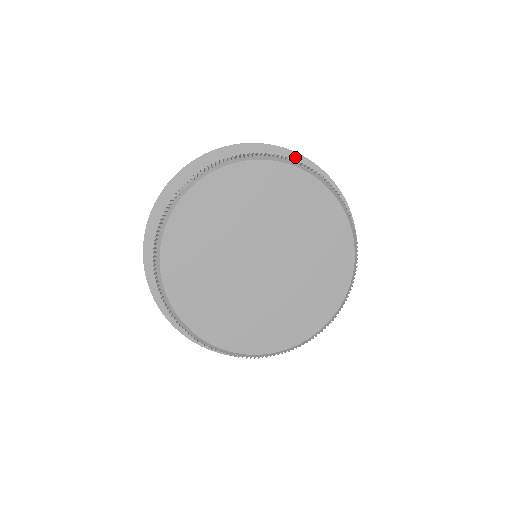
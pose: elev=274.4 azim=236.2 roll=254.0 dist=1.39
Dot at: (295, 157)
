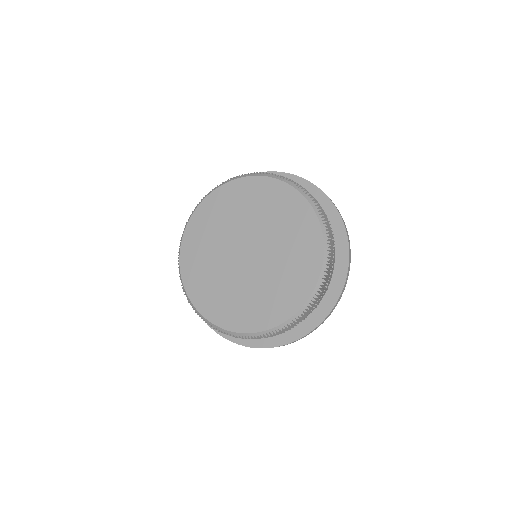
Dot at: occluded
